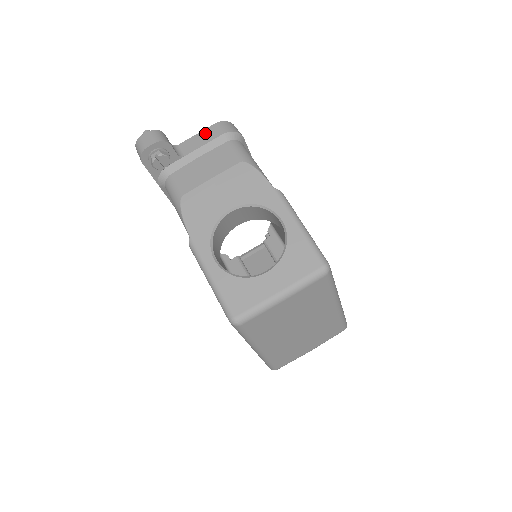
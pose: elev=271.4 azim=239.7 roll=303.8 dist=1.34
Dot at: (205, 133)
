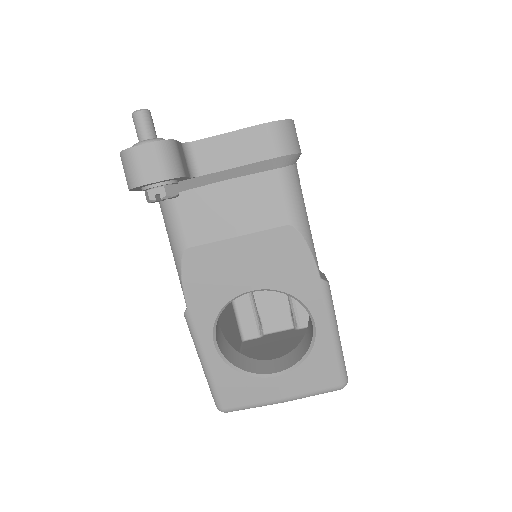
Dot at: (243, 139)
